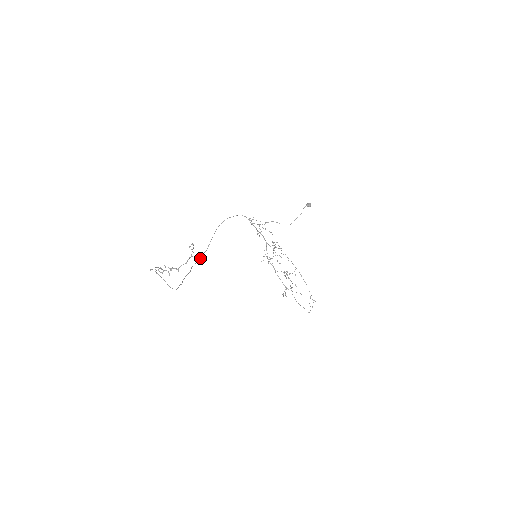
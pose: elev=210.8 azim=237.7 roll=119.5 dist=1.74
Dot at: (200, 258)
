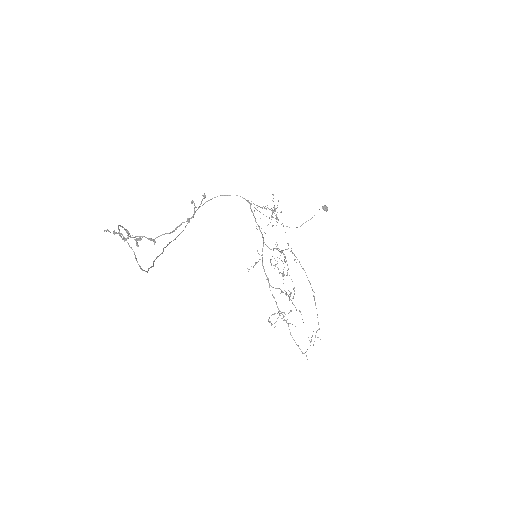
Dot at: (173, 240)
